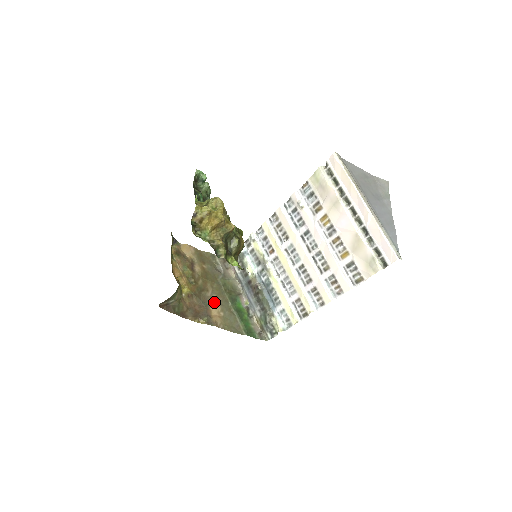
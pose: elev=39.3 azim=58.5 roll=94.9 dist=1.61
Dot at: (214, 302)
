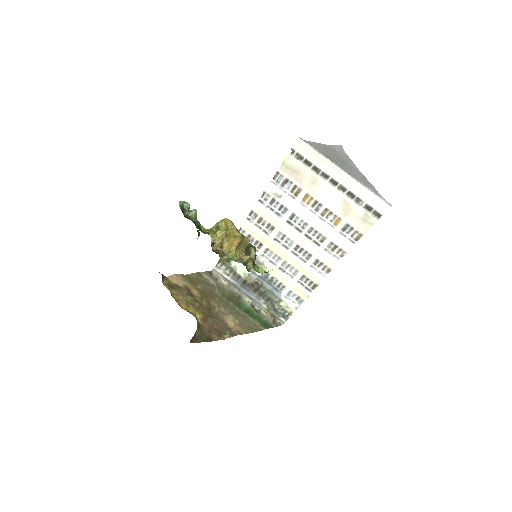
Dot at: (225, 314)
